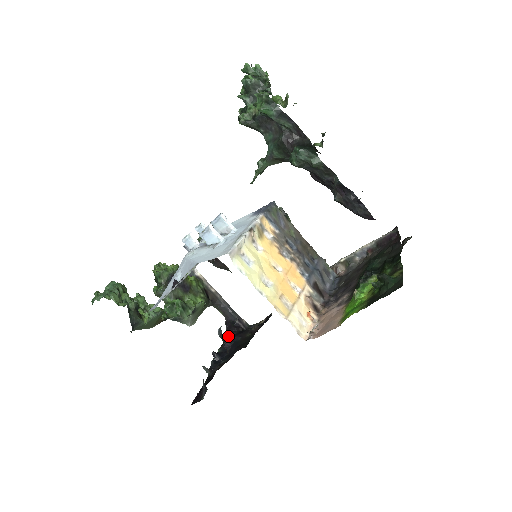
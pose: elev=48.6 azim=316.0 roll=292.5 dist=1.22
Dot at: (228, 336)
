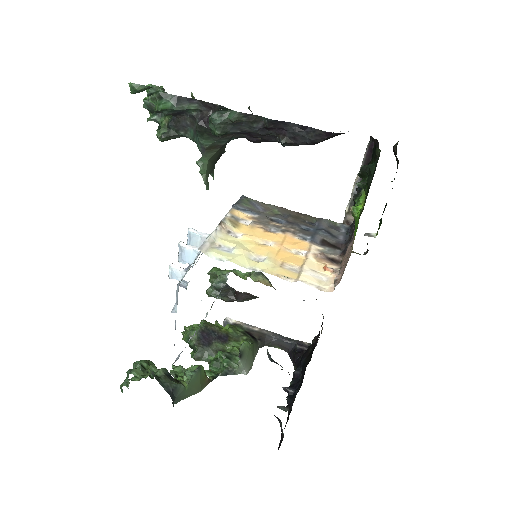
Dot at: (296, 366)
